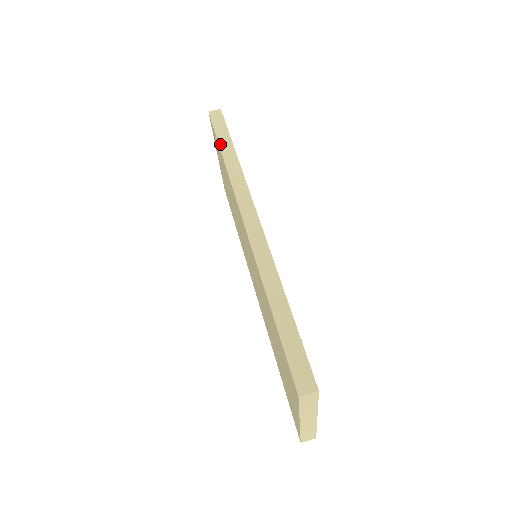
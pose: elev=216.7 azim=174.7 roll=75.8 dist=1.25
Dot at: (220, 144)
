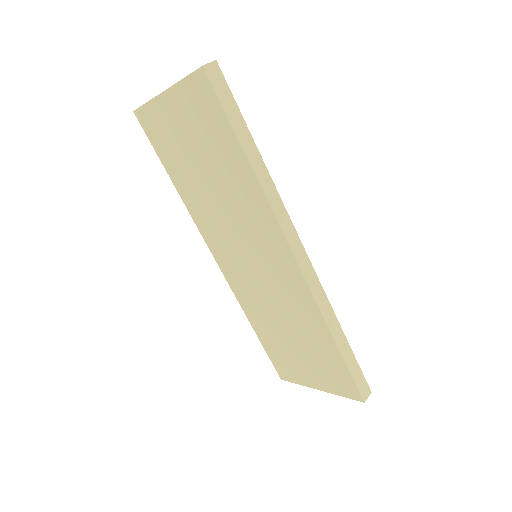
Dot at: (241, 141)
